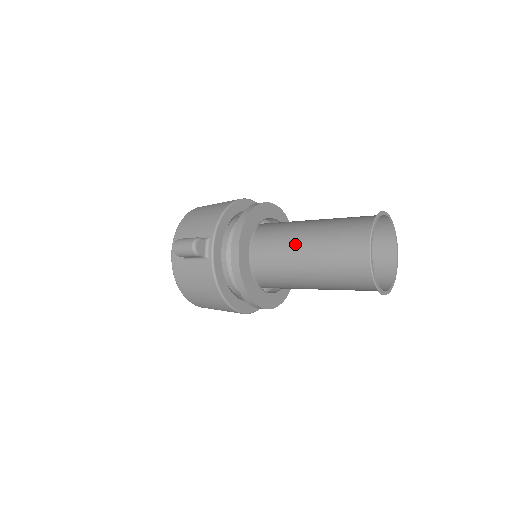
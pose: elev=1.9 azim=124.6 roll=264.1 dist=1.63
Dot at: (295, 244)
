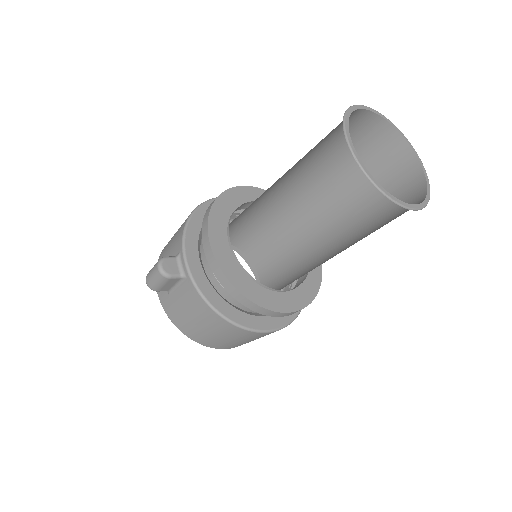
Dot at: (299, 222)
